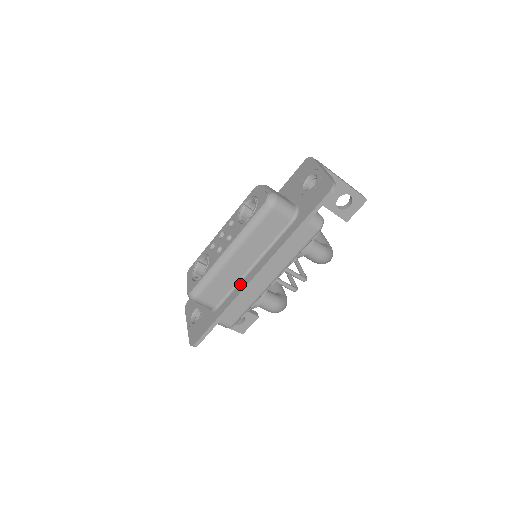
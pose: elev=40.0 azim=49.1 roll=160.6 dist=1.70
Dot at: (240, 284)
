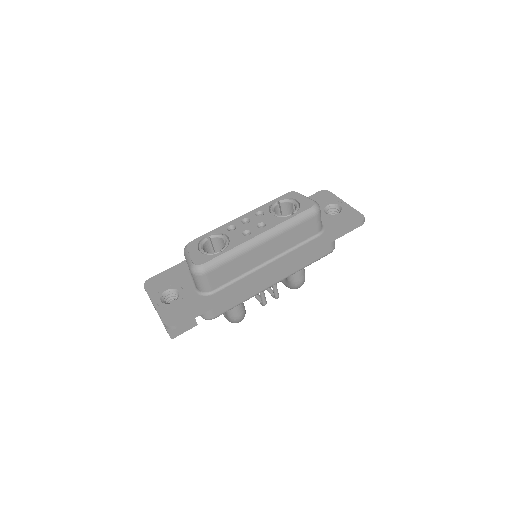
Dot at: (249, 275)
